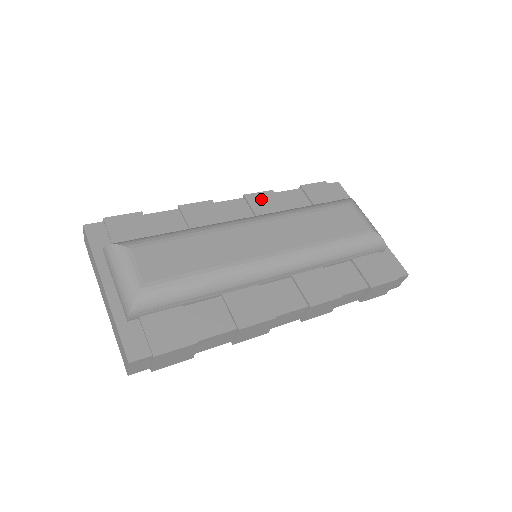
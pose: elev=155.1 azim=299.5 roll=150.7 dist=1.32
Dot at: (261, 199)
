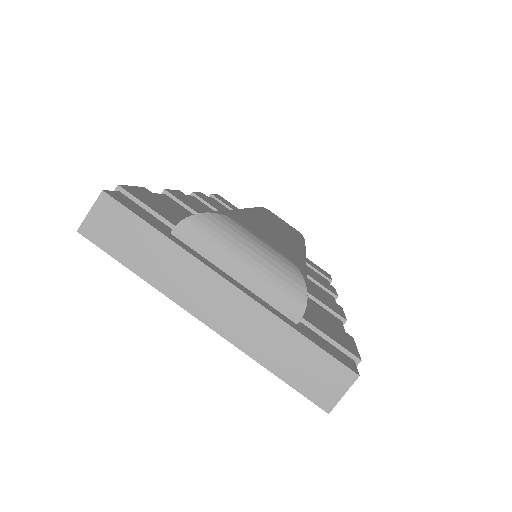
Dot at: (207, 199)
